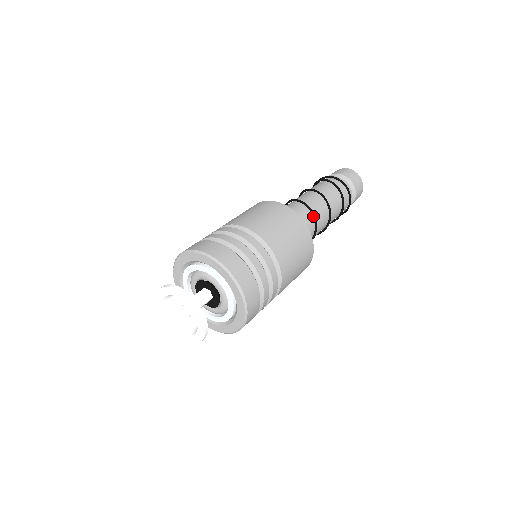
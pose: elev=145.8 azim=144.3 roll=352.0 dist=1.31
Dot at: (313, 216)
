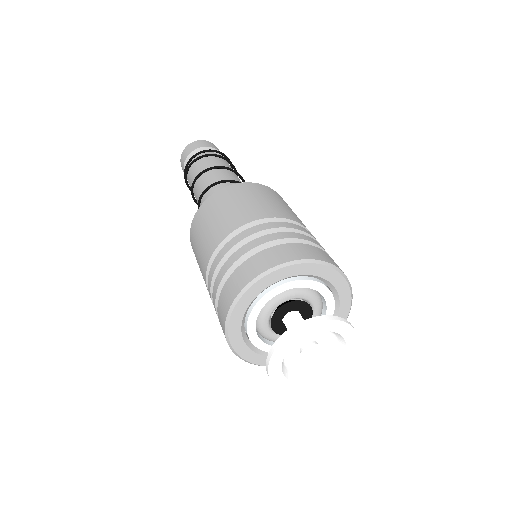
Dot at: occluded
